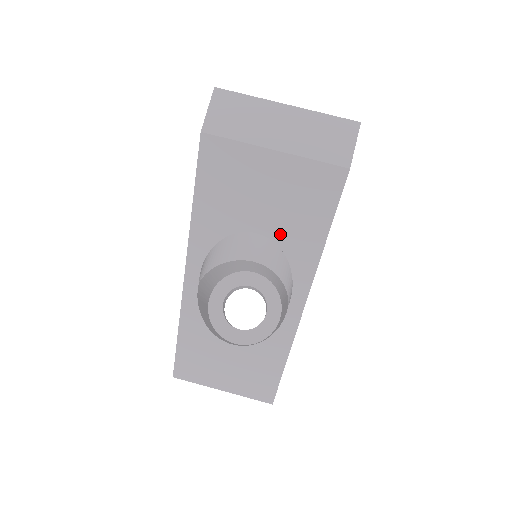
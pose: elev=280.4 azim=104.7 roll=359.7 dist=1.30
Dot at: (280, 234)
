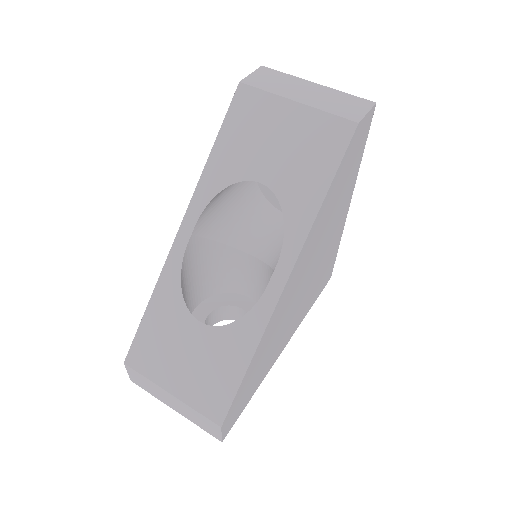
Dot at: (282, 186)
